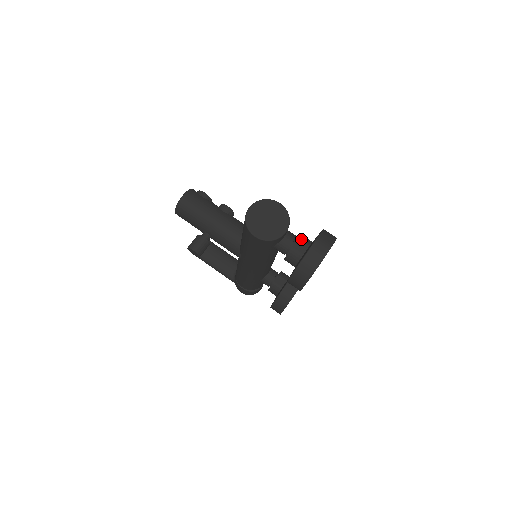
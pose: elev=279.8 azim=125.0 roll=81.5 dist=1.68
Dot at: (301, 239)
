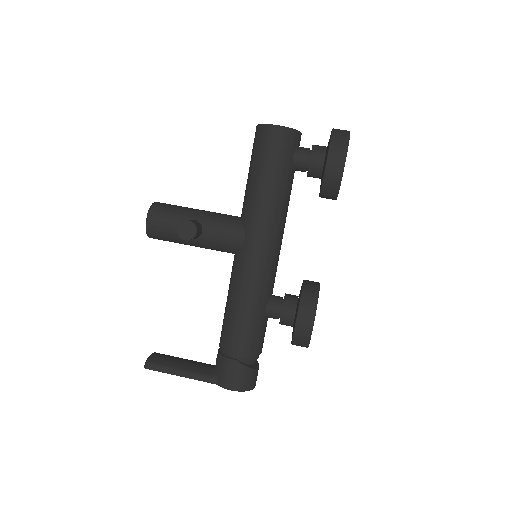
Dot at: occluded
